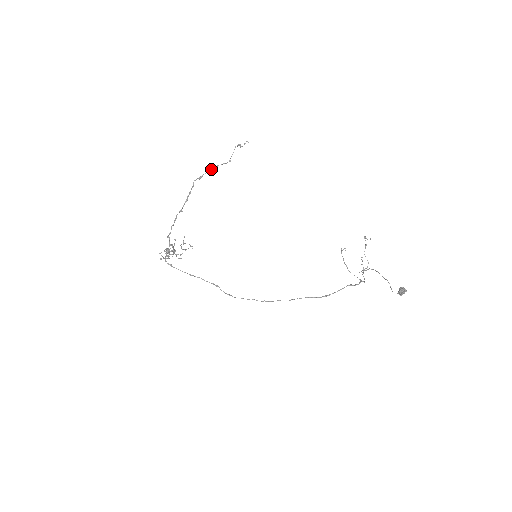
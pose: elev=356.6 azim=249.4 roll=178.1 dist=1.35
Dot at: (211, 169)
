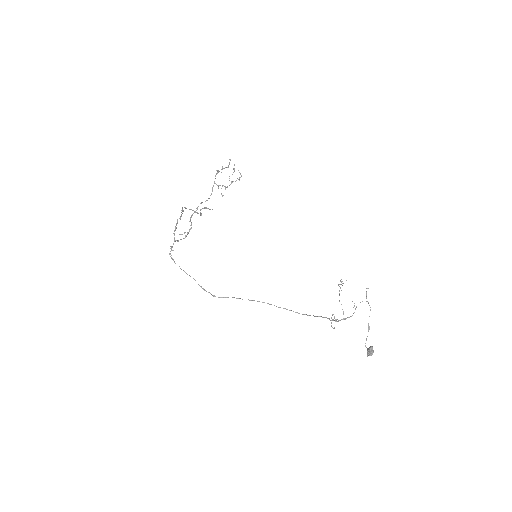
Dot at: (190, 209)
